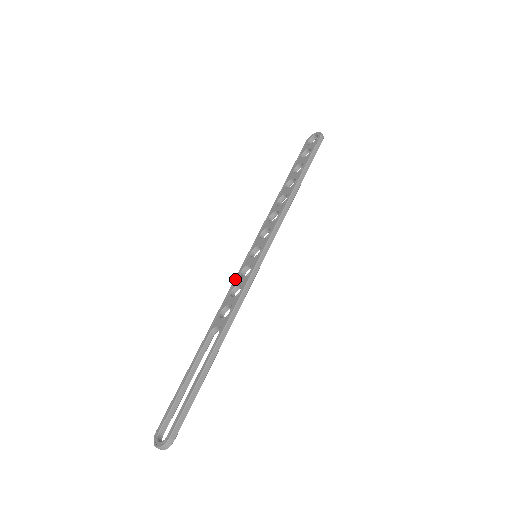
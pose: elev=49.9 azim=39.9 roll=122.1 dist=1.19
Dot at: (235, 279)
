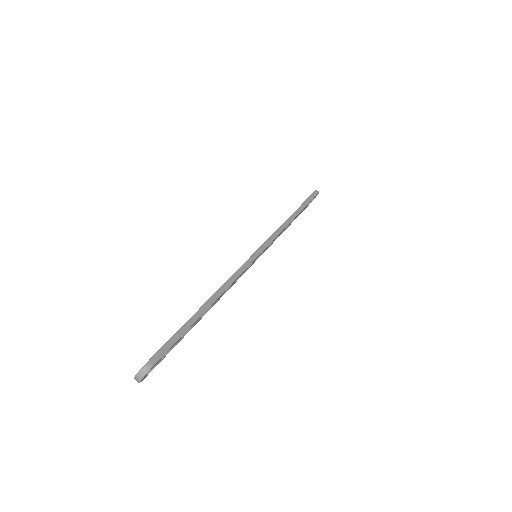
Dot at: occluded
